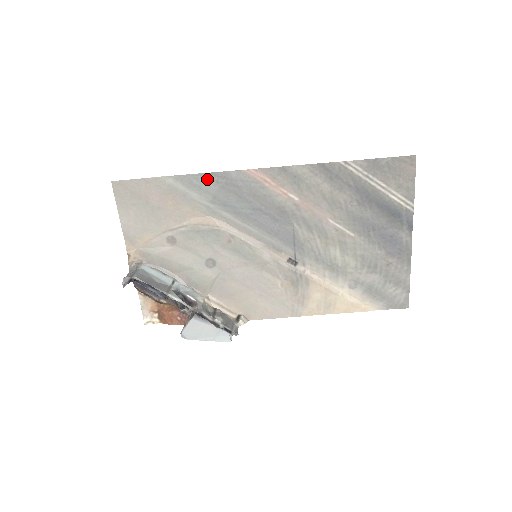
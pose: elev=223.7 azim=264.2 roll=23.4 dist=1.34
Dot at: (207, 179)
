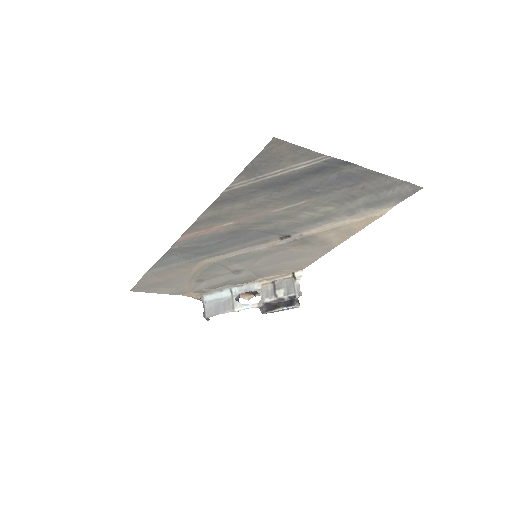
Dot at: (167, 257)
